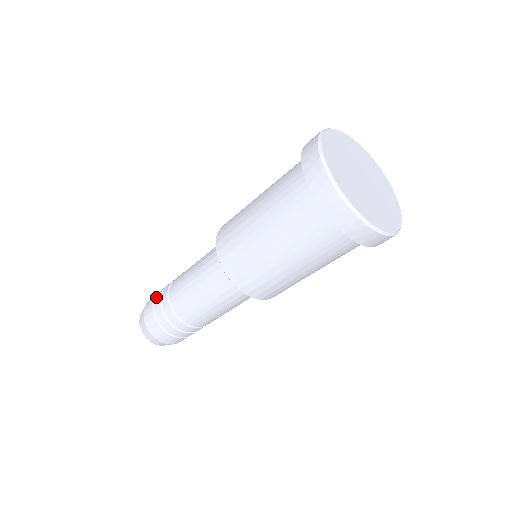
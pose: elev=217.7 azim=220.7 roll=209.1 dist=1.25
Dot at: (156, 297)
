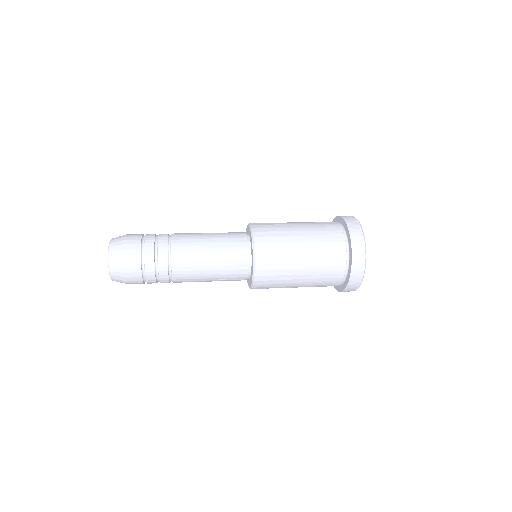
Dot at: (147, 243)
